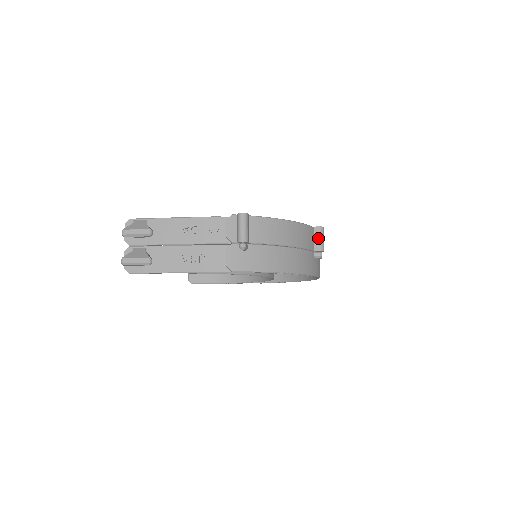
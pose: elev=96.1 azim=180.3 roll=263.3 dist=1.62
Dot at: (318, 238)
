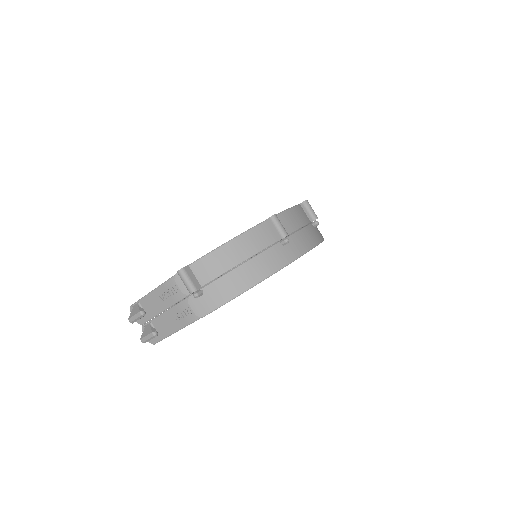
Dot at: (274, 228)
